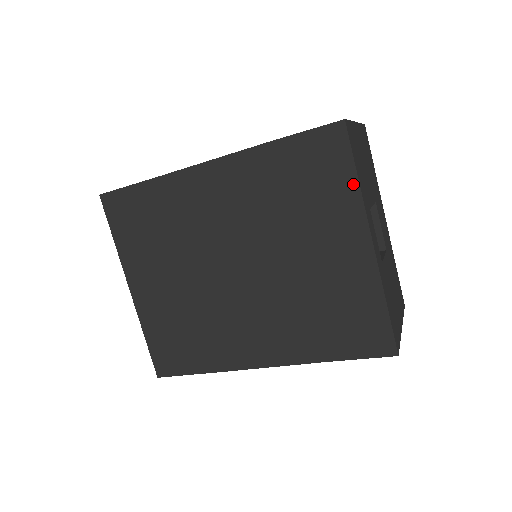
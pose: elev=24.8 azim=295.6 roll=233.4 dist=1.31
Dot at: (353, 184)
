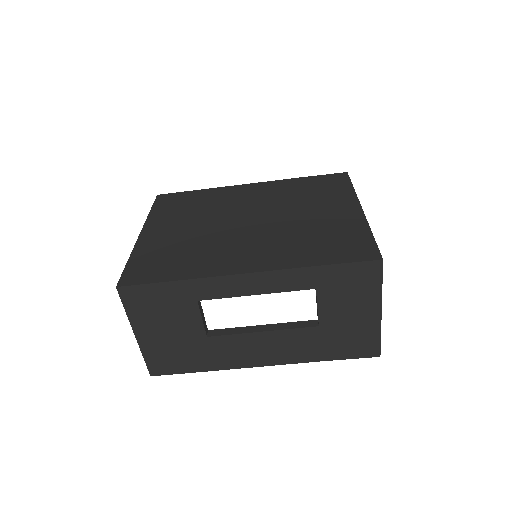
Dot at: (350, 189)
